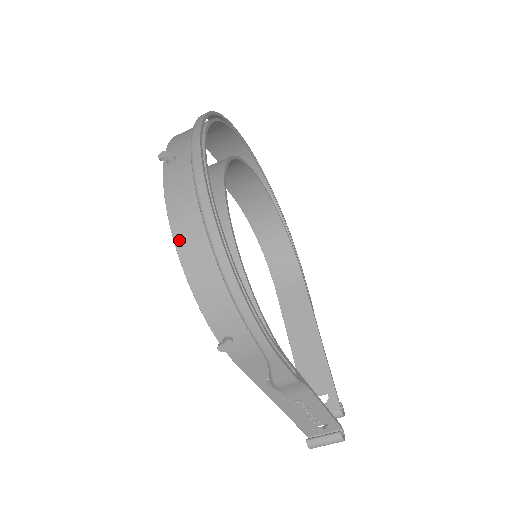
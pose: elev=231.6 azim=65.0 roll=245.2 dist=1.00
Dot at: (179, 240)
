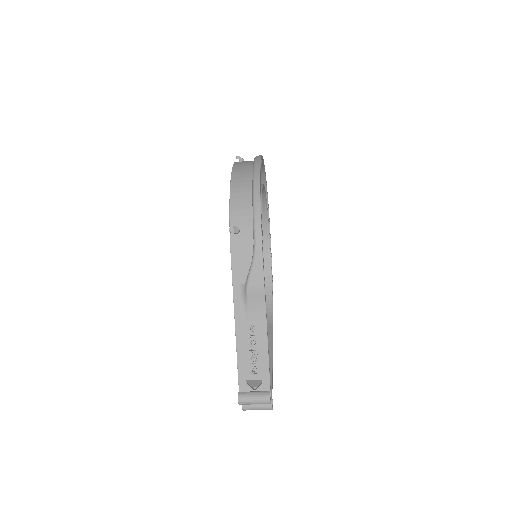
Dot at: (235, 175)
